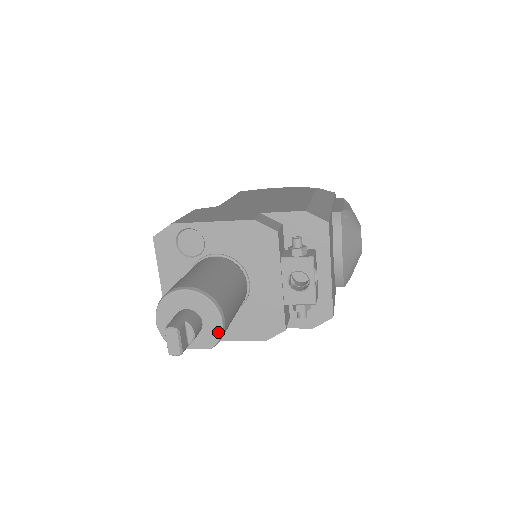
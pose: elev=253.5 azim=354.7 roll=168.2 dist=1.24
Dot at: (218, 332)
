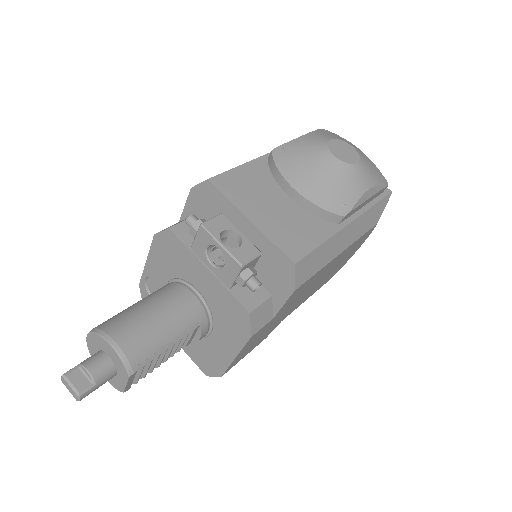
Dot at: (118, 358)
